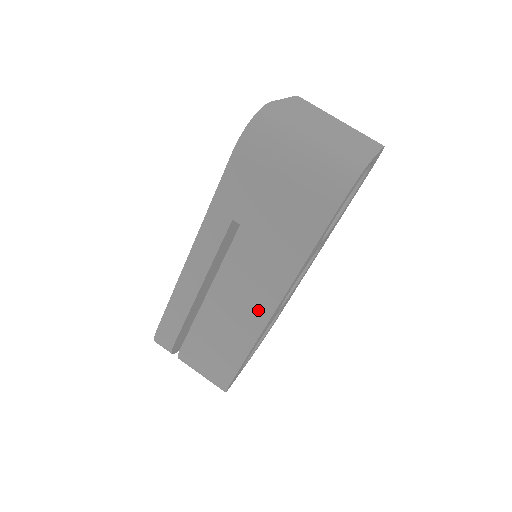
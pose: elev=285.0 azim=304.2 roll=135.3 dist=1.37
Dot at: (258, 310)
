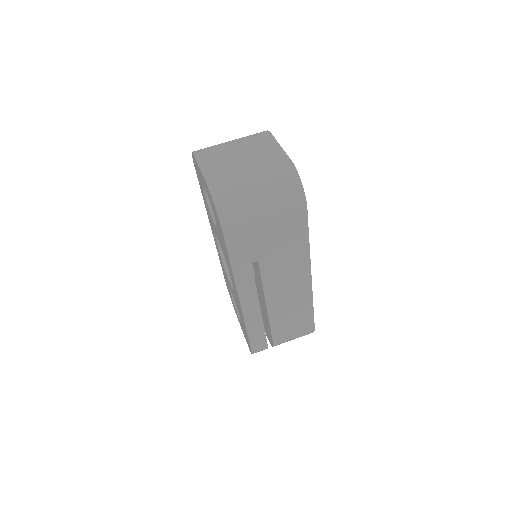
Dot at: (302, 285)
